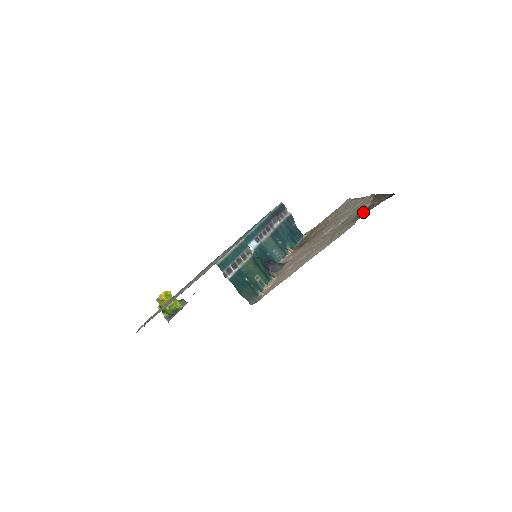
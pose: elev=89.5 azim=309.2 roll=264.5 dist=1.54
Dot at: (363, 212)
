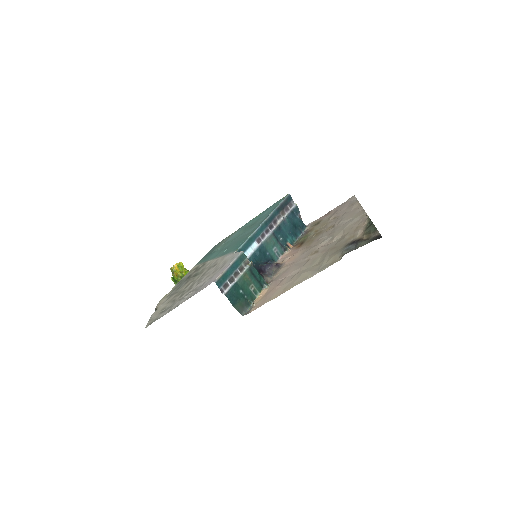
Dot at: (352, 243)
